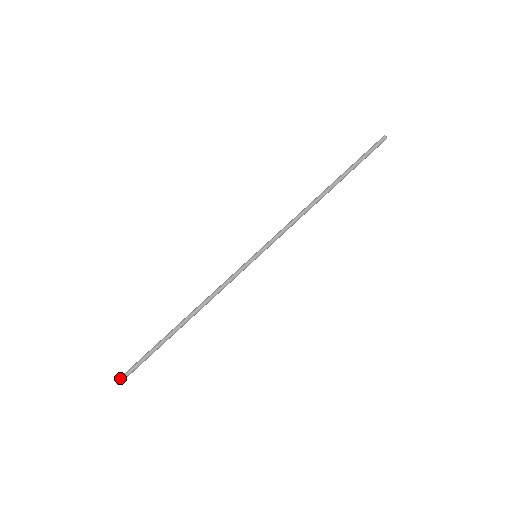
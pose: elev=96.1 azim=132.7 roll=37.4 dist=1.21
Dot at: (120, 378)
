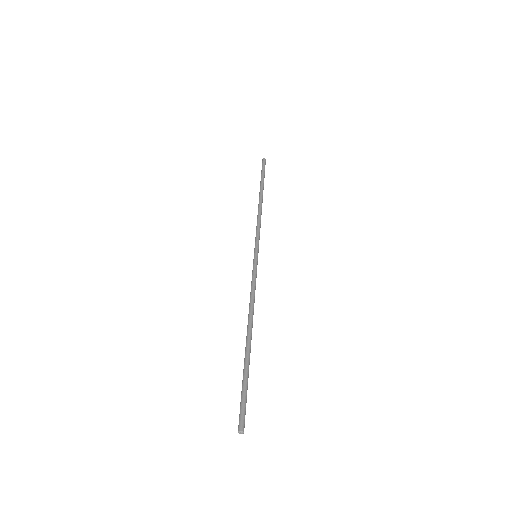
Dot at: (242, 423)
